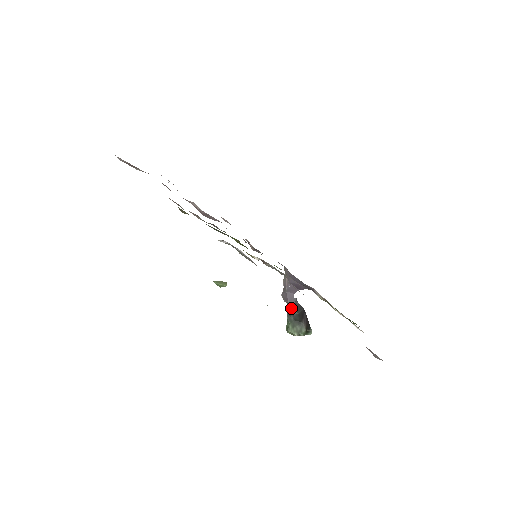
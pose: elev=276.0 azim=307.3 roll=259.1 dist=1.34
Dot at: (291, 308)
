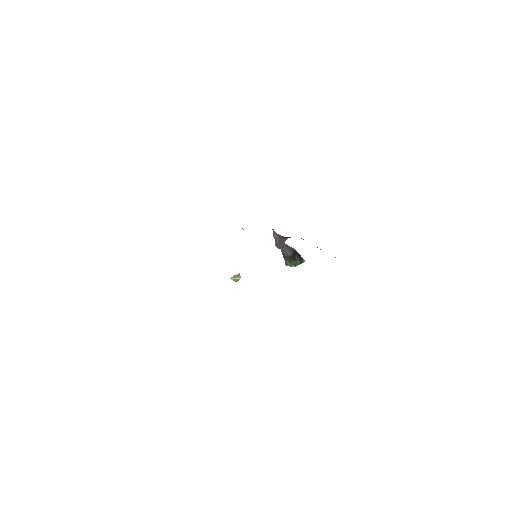
Dot at: (285, 252)
